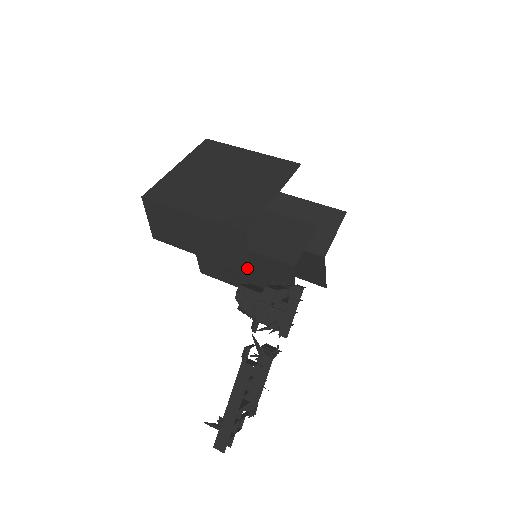
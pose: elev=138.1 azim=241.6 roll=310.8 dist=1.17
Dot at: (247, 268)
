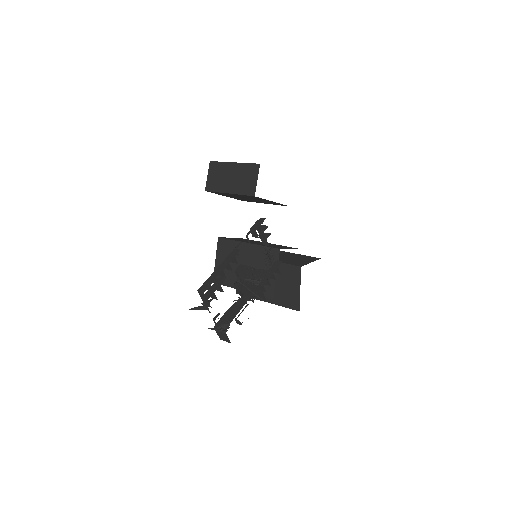
Dot at: (254, 191)
